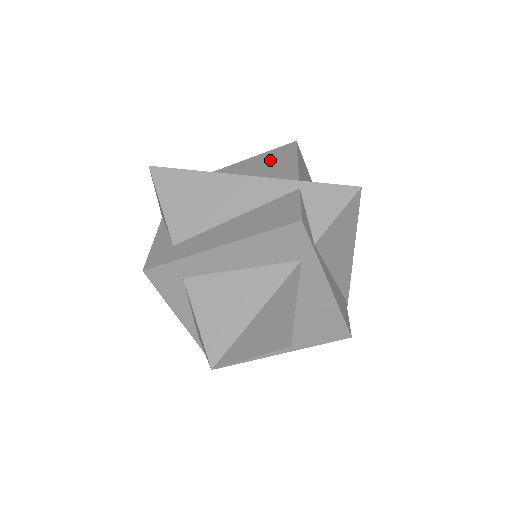
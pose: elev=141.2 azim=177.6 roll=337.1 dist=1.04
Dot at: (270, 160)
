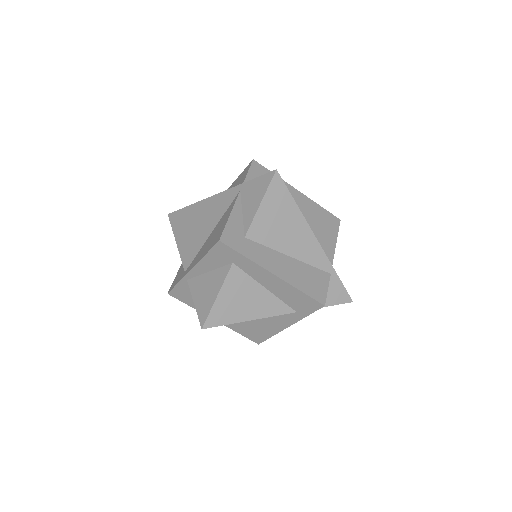
Dot at: (322, 220)
